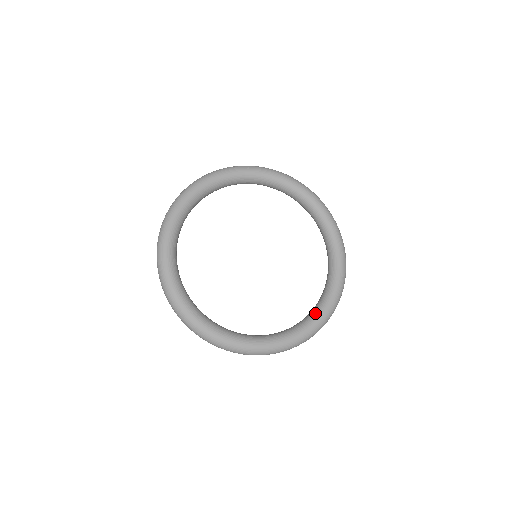
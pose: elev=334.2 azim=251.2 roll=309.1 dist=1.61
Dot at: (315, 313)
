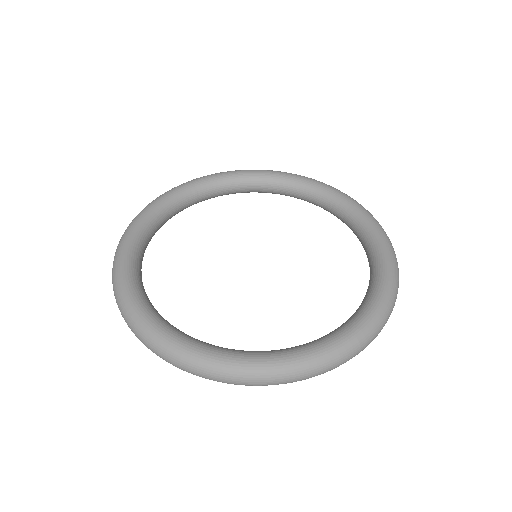
Dot at: (374, 282)
